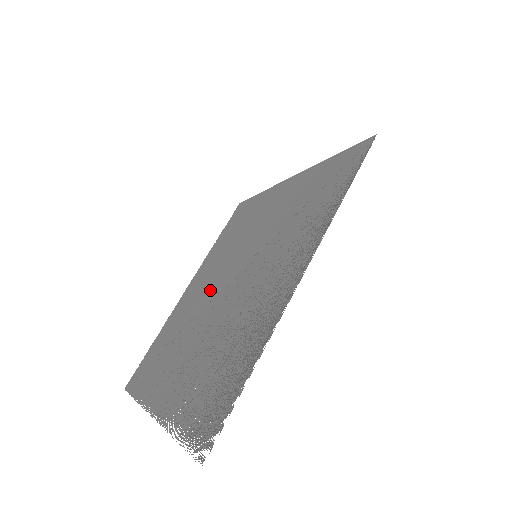
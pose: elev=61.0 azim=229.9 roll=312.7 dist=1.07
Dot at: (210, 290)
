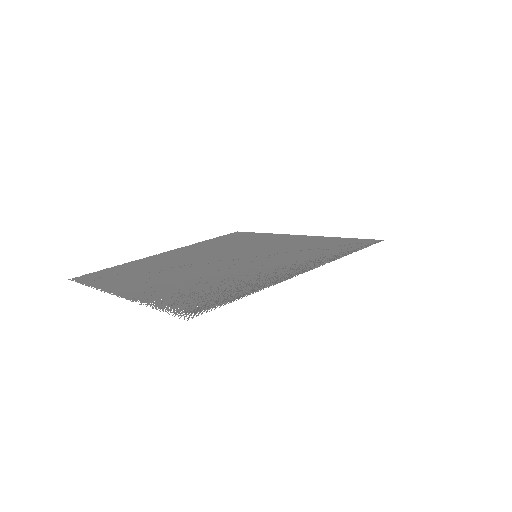
Dot at: (198, 258)
